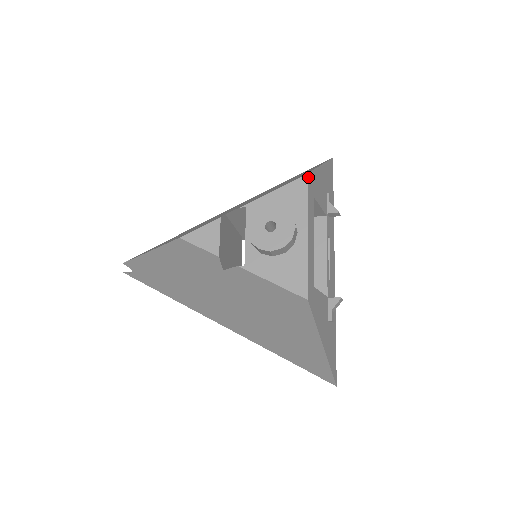
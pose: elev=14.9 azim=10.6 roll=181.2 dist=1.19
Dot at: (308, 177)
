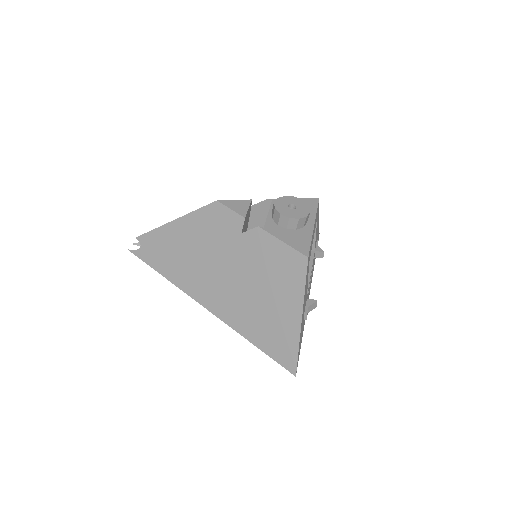
Dot at: occluded
